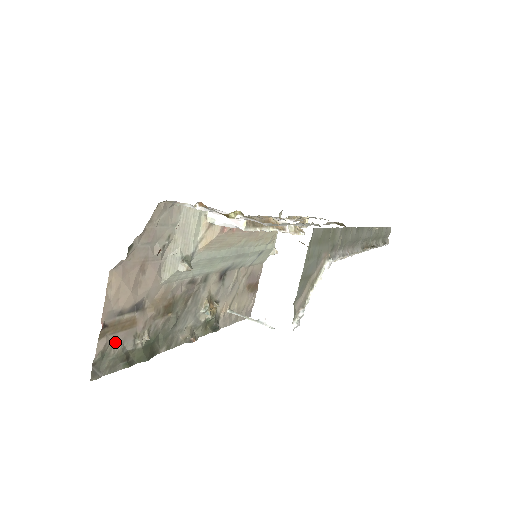
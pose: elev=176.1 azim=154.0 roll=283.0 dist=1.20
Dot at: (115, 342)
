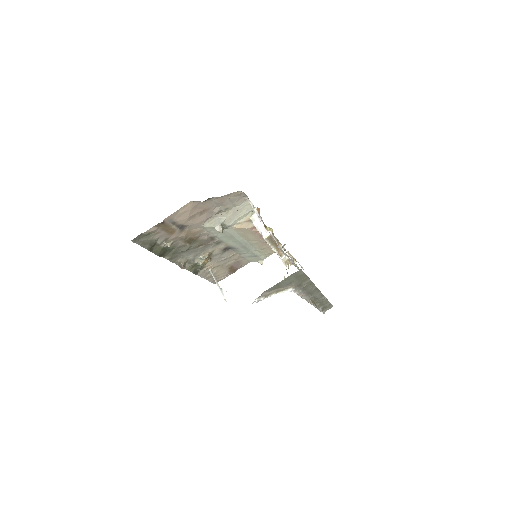
Dot at: (158, 234)
